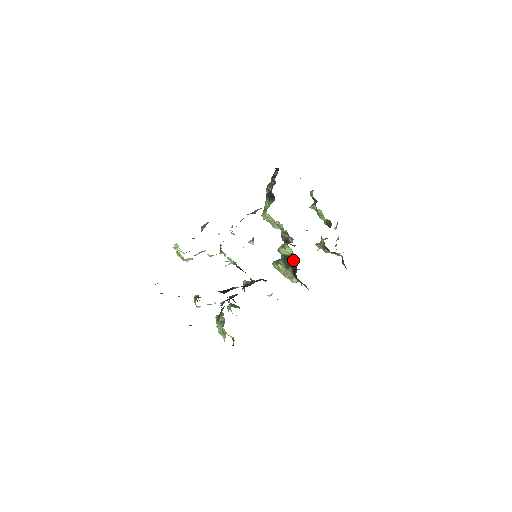
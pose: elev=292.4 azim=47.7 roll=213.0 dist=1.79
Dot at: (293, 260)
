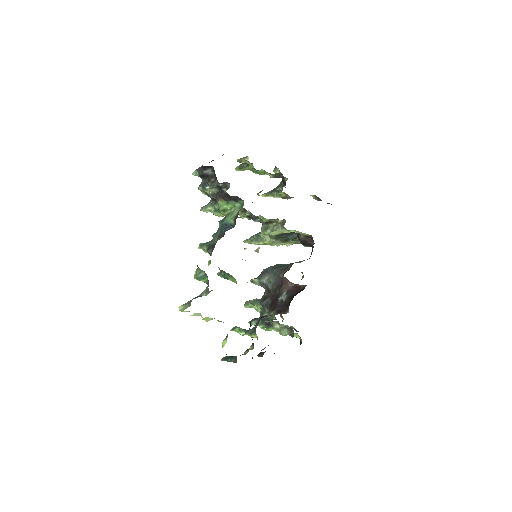
Dot at: (292, 234)
